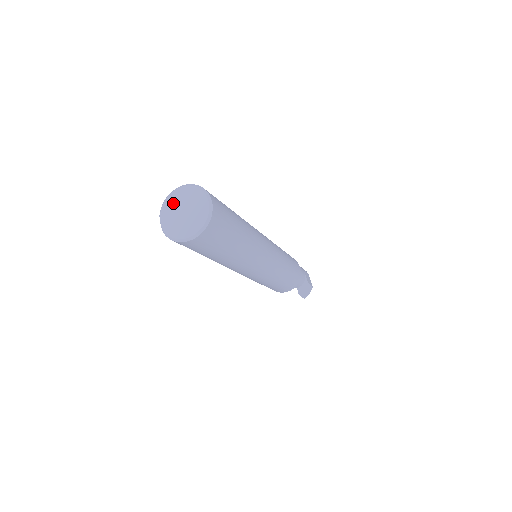
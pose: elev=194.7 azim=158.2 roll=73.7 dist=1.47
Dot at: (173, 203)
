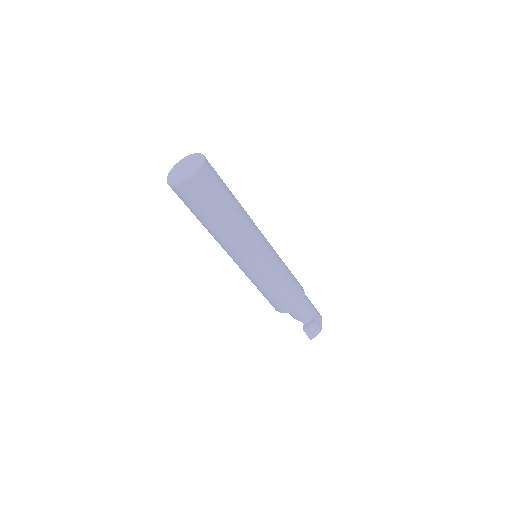
Dot at: (182, 163)
